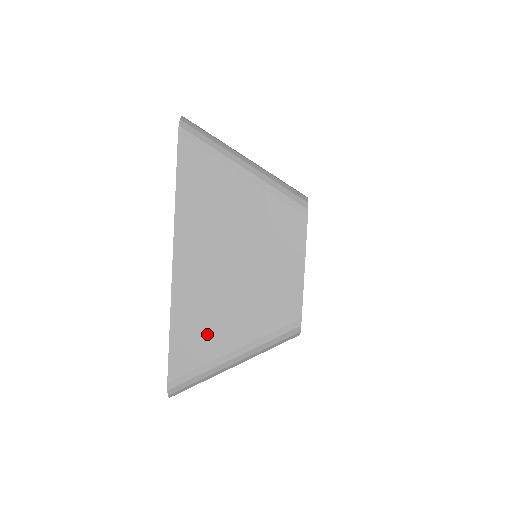
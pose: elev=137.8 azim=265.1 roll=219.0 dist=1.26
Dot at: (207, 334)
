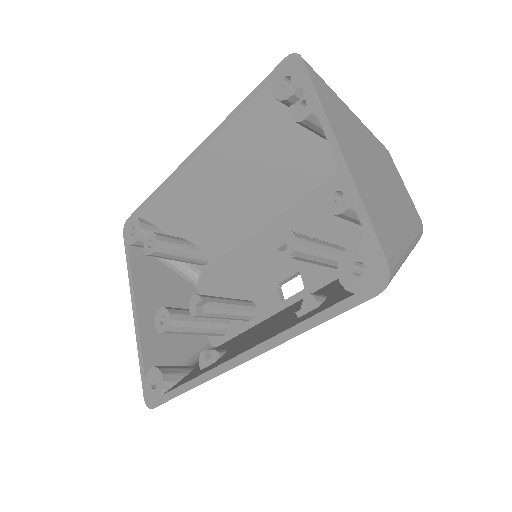
Dot at: (387, 219)
